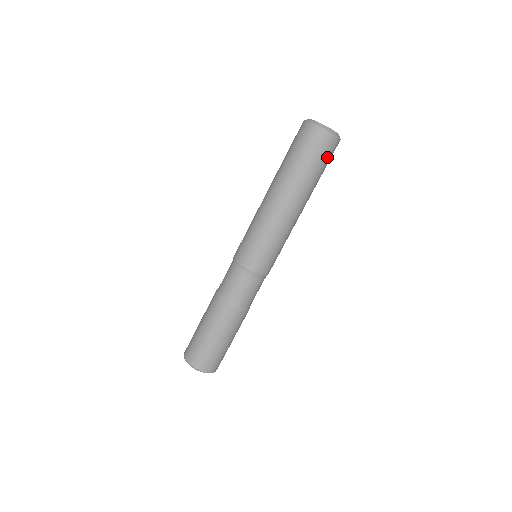
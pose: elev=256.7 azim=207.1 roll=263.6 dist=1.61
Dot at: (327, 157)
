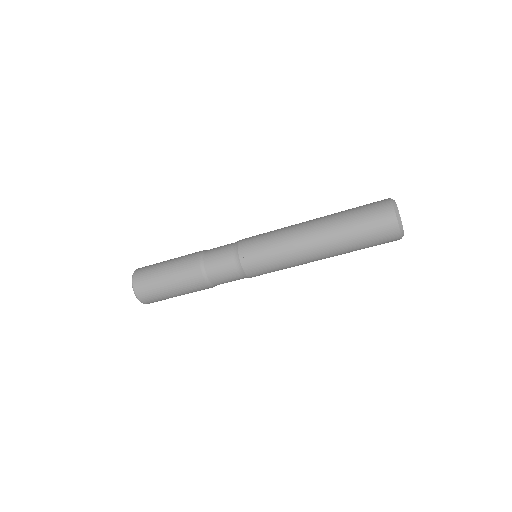
Dot at: (377, 238)
